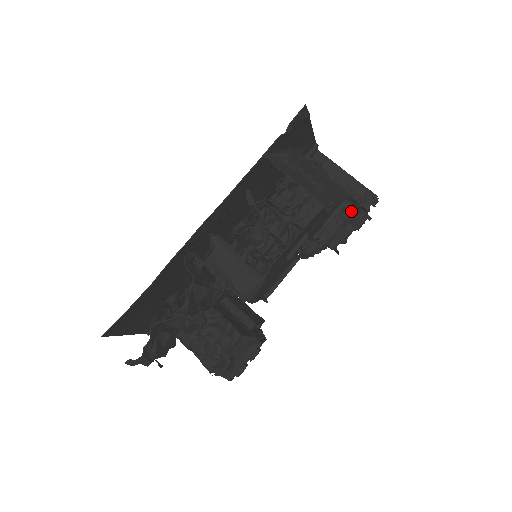
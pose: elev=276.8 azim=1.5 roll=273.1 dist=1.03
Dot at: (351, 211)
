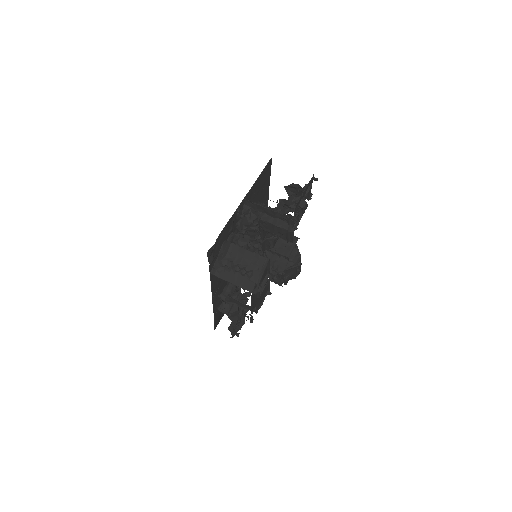
Dot at: (290, 217)
